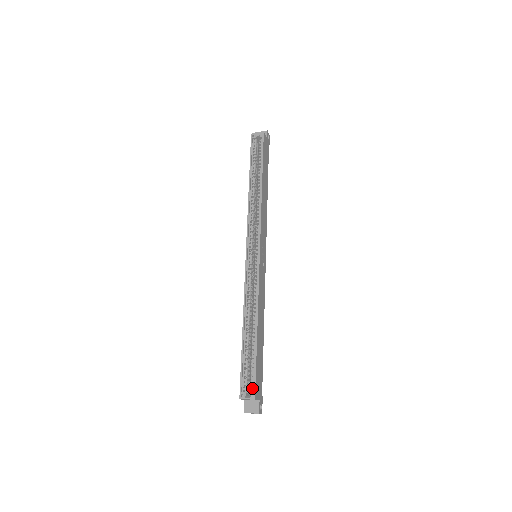
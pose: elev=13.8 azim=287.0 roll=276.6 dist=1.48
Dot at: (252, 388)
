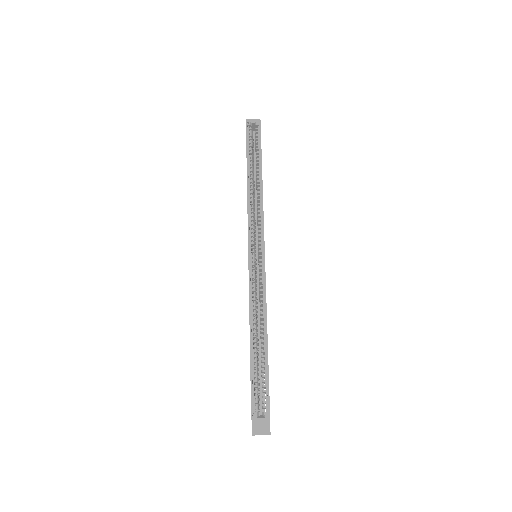
Dot at: (265, 406)
